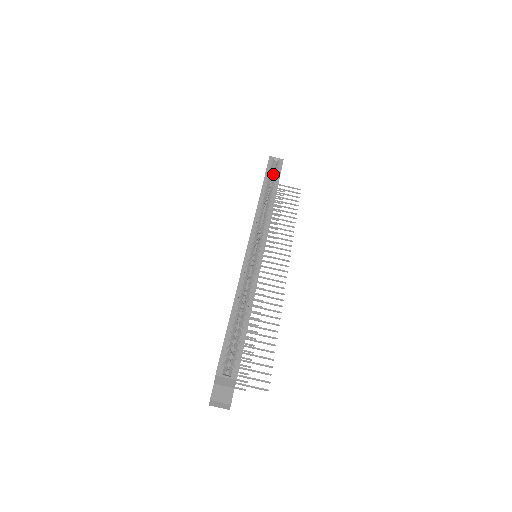
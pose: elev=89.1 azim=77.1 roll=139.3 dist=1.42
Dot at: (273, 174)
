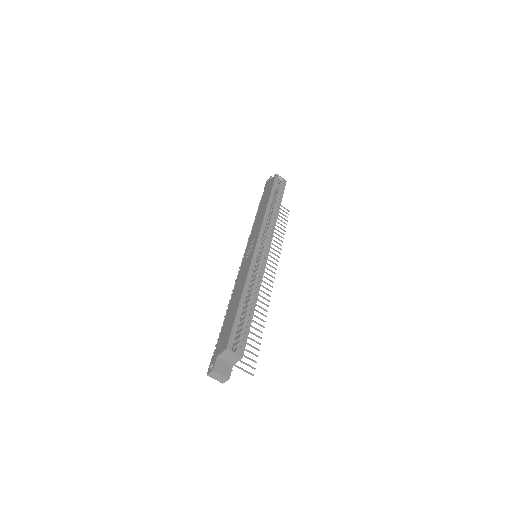
Dot at: (276, 190)
